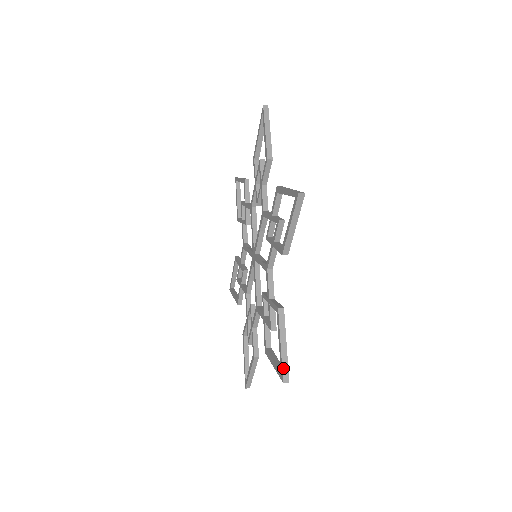
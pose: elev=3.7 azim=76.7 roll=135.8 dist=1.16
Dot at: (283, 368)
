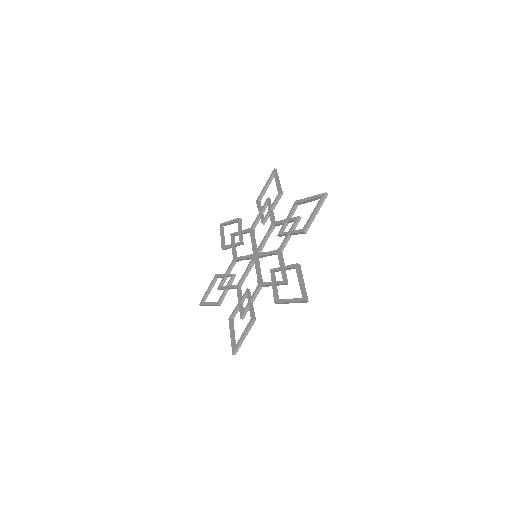
Dot at: (320, 194)
